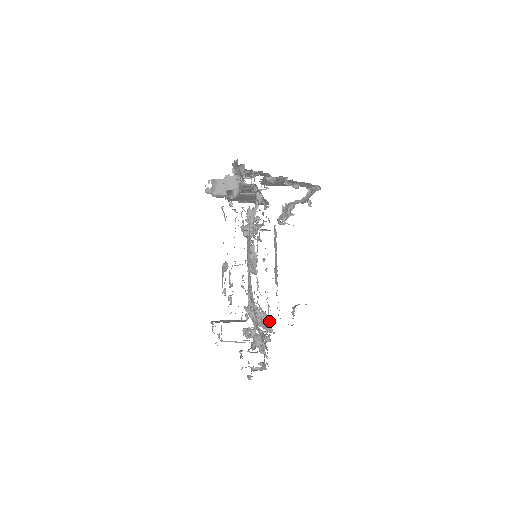
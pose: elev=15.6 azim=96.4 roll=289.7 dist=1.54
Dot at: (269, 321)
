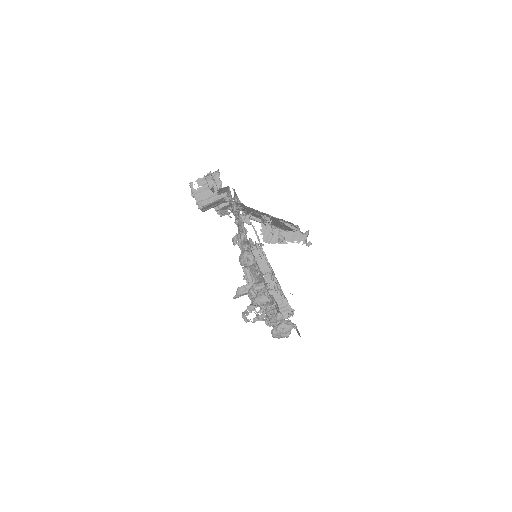
Dot at: occluded
